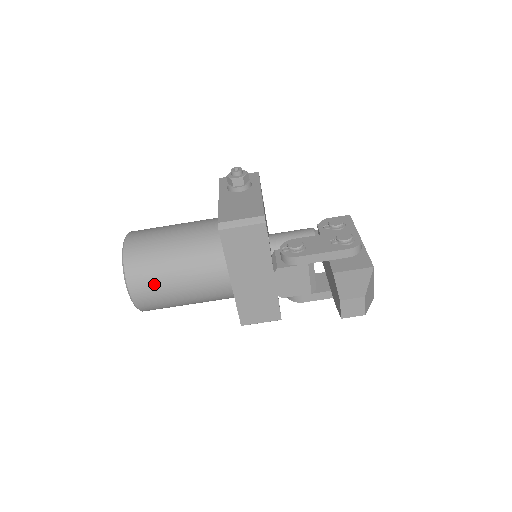
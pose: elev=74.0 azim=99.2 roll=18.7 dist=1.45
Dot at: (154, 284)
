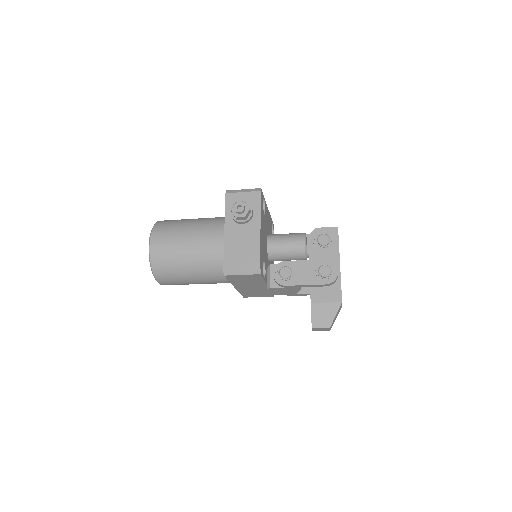
Dot at: (176, 281)
